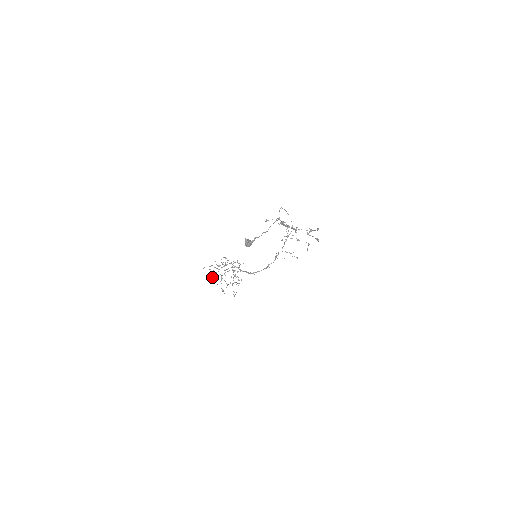
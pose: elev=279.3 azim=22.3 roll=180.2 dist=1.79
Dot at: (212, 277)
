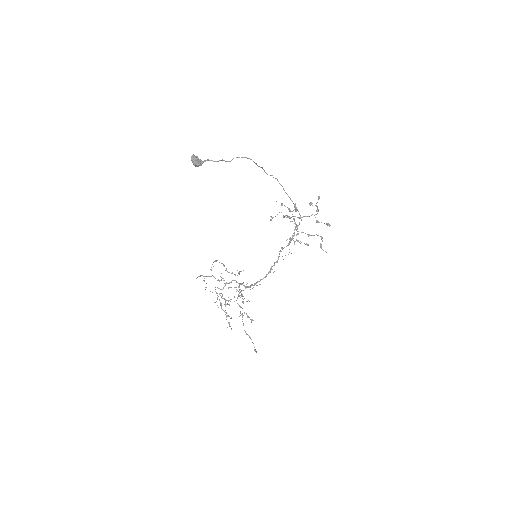
Dot at: occluded
